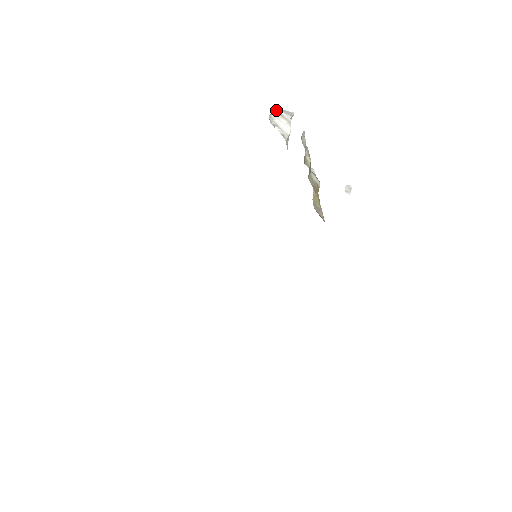
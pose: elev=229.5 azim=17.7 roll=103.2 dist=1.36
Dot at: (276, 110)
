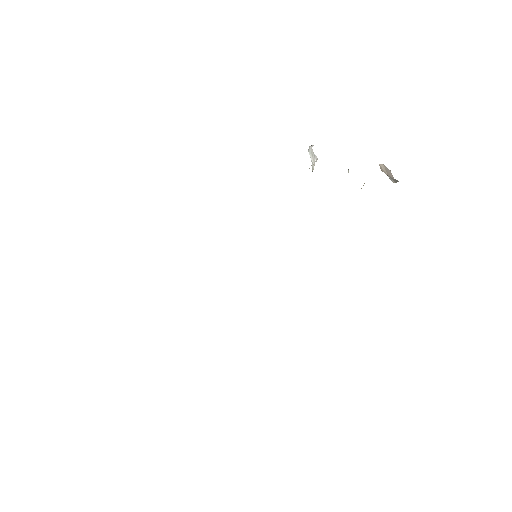
Dot at: occluded
